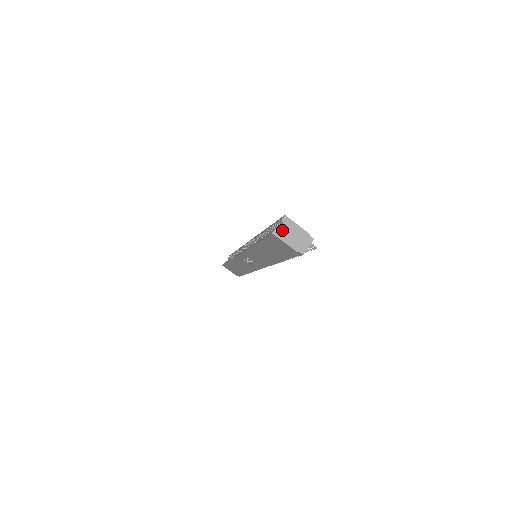
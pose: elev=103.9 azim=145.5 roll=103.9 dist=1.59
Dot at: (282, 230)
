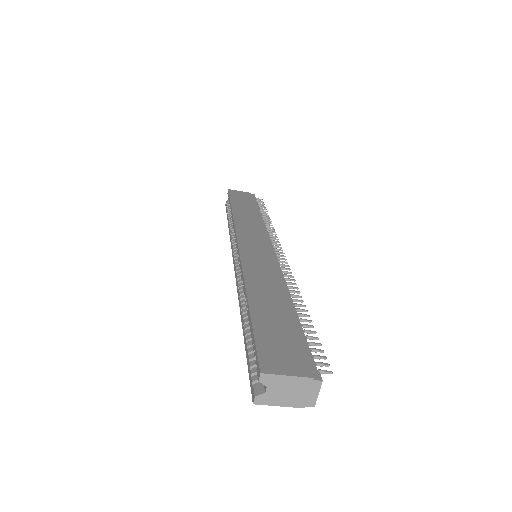
Dot at: (266, 393)
